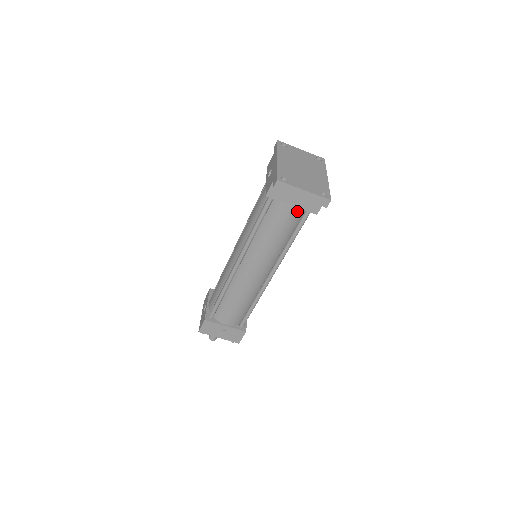
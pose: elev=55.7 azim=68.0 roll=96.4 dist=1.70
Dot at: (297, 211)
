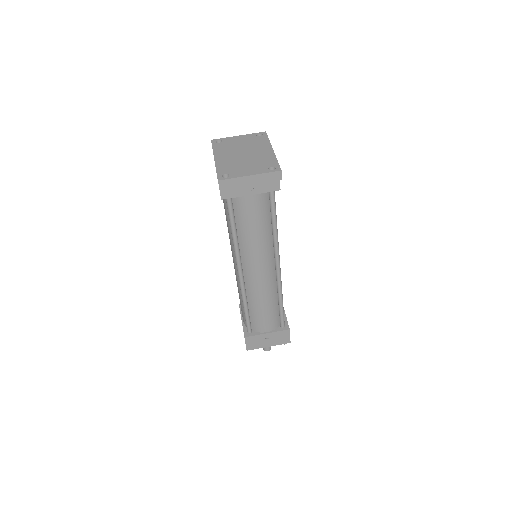
Dot at: (260, 197)
